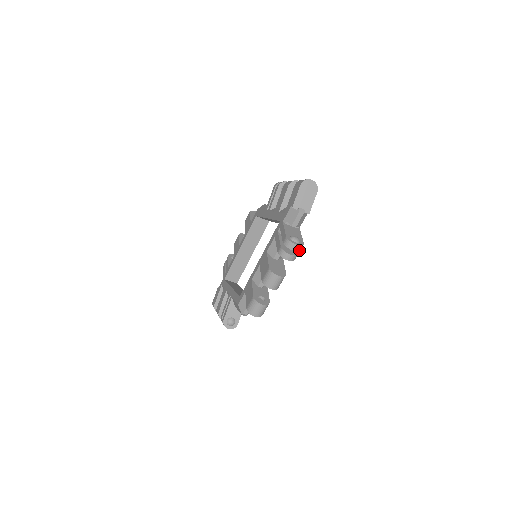
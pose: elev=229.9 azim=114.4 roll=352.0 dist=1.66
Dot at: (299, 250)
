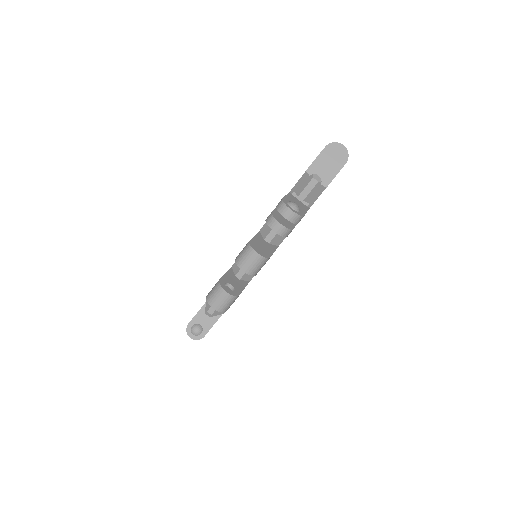
Dot at: (294, 222)
